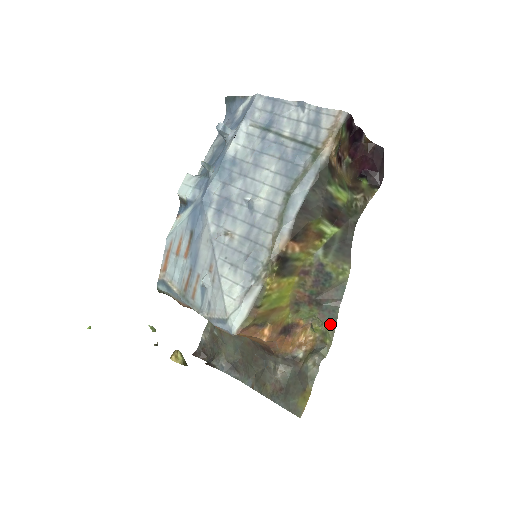
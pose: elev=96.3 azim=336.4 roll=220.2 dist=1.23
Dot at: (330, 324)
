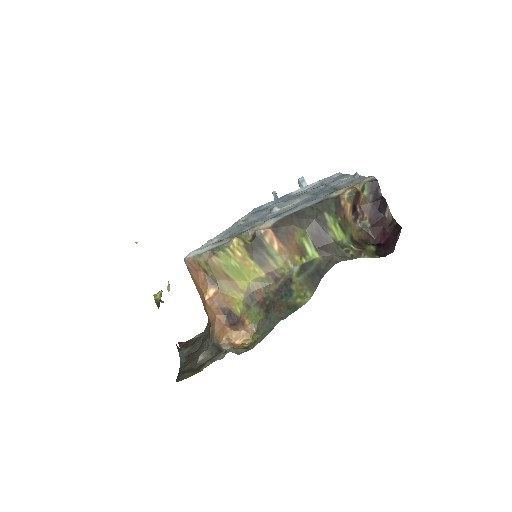
Dot at: (264, 333)
